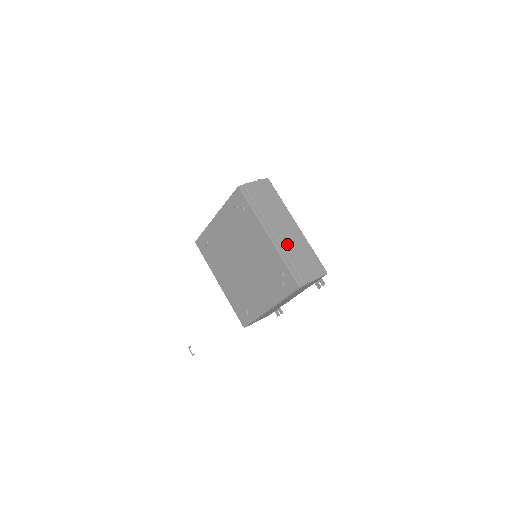
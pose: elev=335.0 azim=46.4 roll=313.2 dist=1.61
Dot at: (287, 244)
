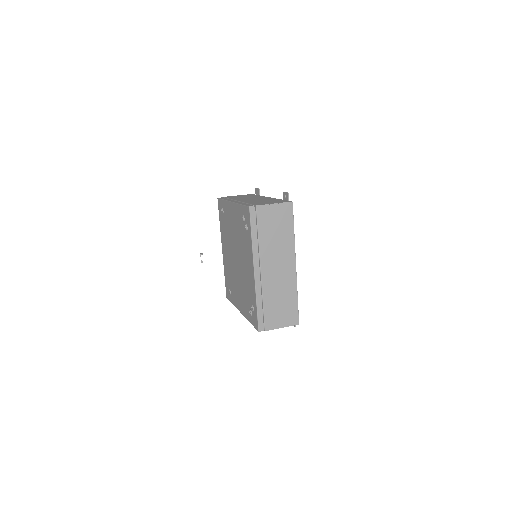
Dot at: (270, 285)
